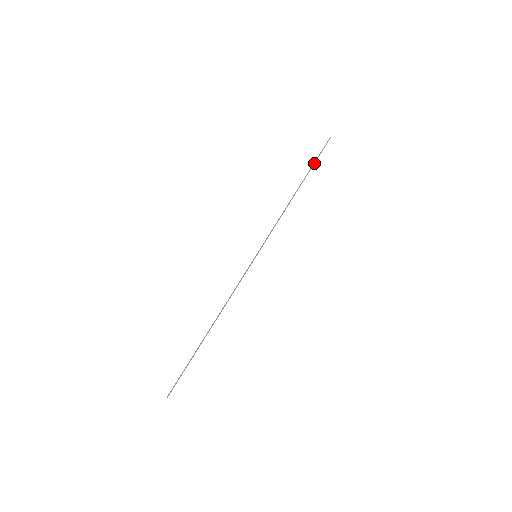
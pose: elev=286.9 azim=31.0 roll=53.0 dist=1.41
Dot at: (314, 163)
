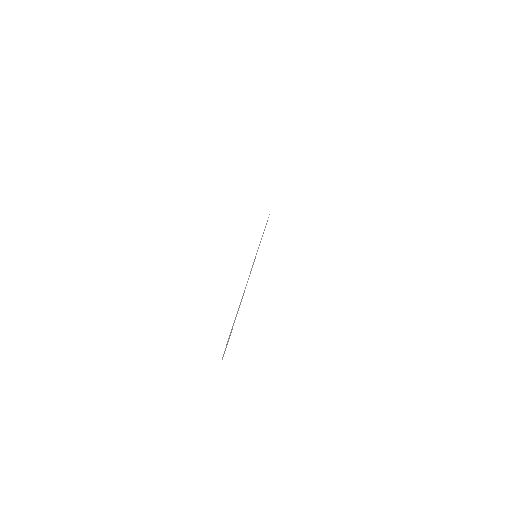
Dot at: (267, 220)
